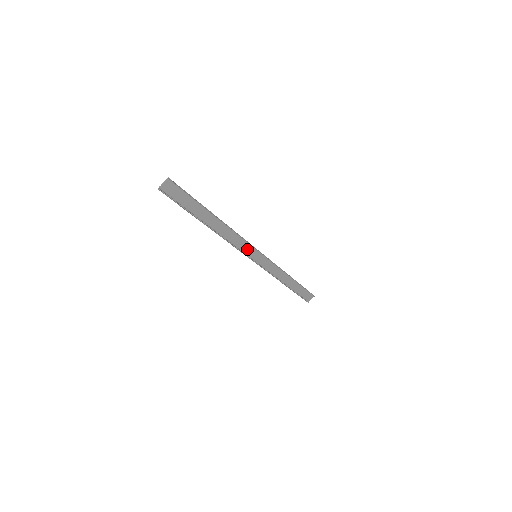
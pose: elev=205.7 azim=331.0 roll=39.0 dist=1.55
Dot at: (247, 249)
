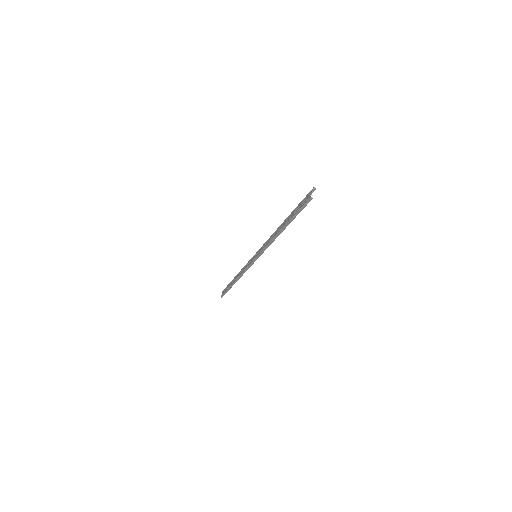
Dot at: (260, 250)
